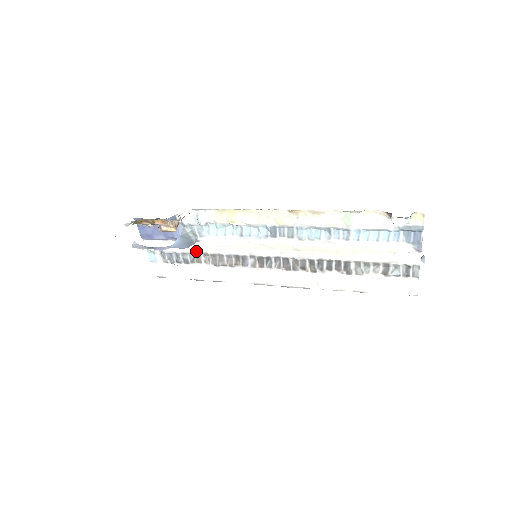
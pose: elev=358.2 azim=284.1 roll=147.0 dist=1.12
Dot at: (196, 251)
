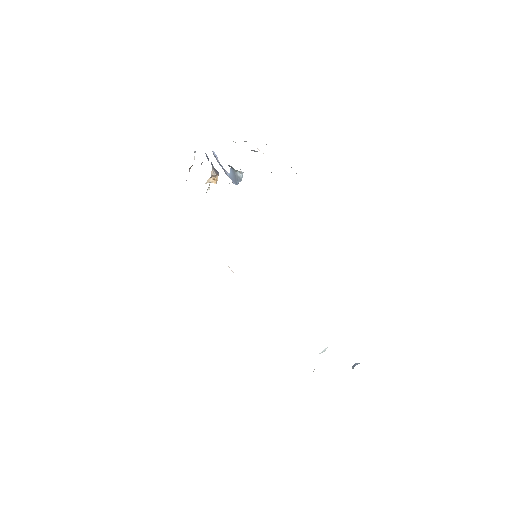
Dot at: occluded
